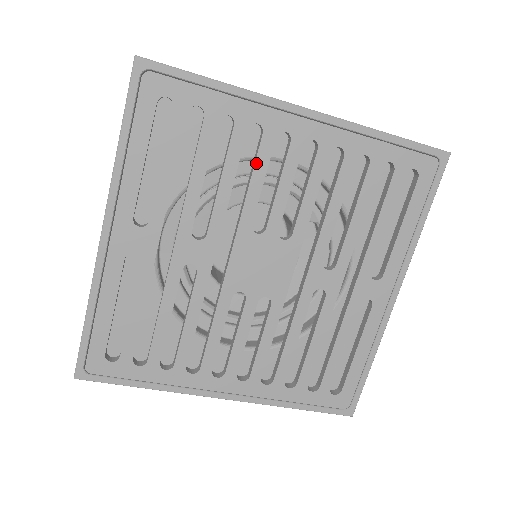
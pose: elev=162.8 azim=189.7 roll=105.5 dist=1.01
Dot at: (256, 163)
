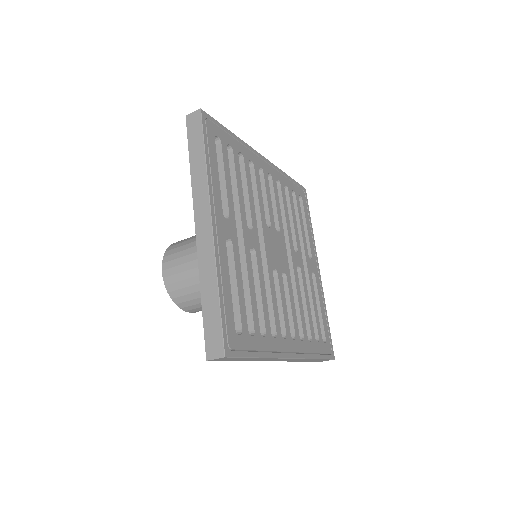
Dot at: (257, 183)
